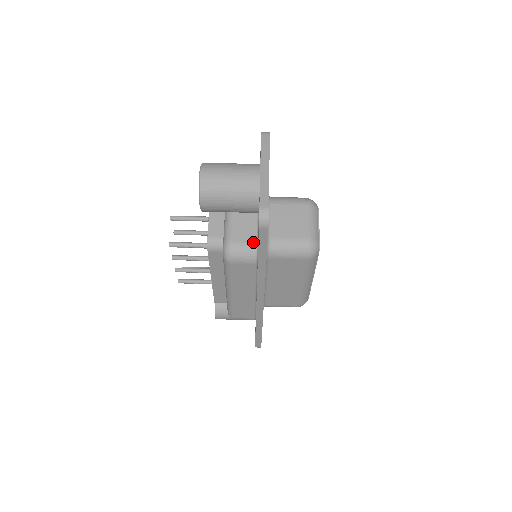
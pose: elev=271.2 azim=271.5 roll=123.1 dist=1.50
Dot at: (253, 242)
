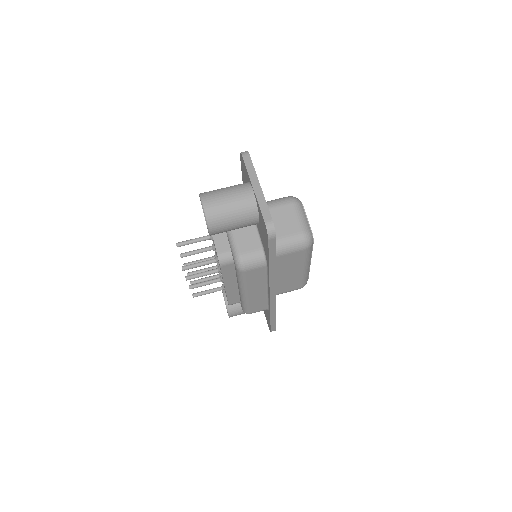
Dot at: (259, 249)
